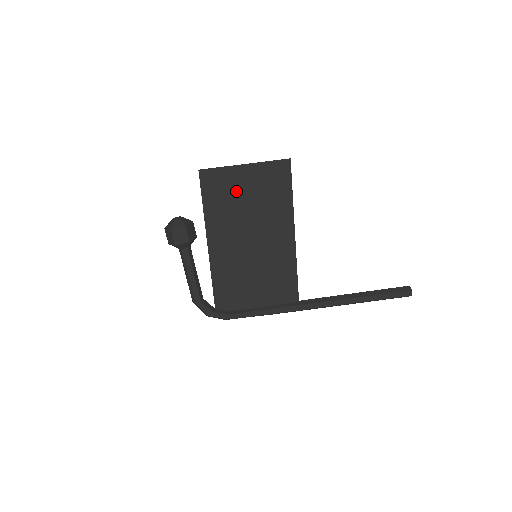
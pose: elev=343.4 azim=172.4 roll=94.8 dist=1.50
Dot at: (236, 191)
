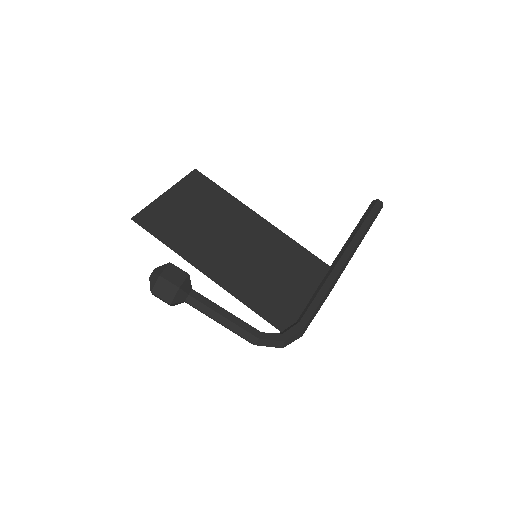
Dot at: (181, 216)
